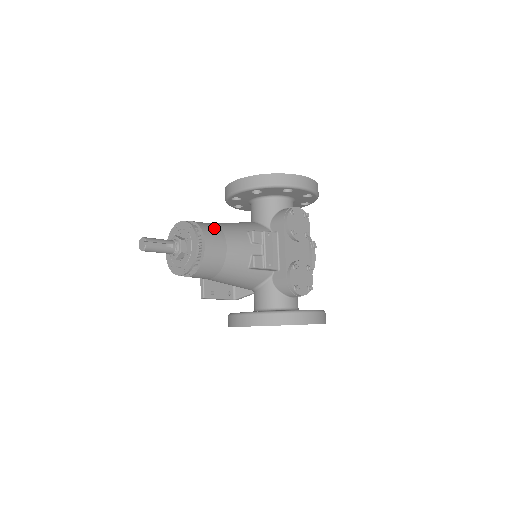
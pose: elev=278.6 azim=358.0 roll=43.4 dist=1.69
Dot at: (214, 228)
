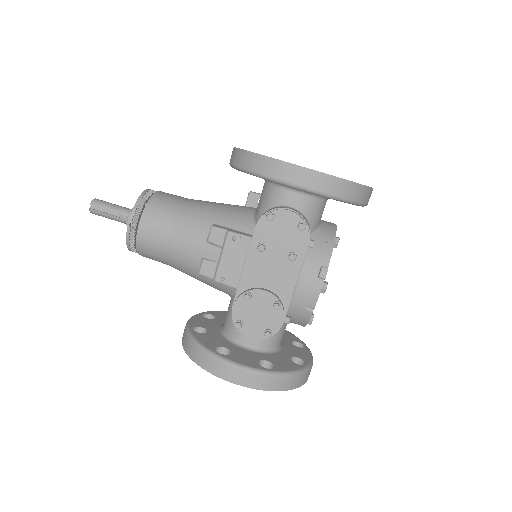
Dot at: (168, 209)
